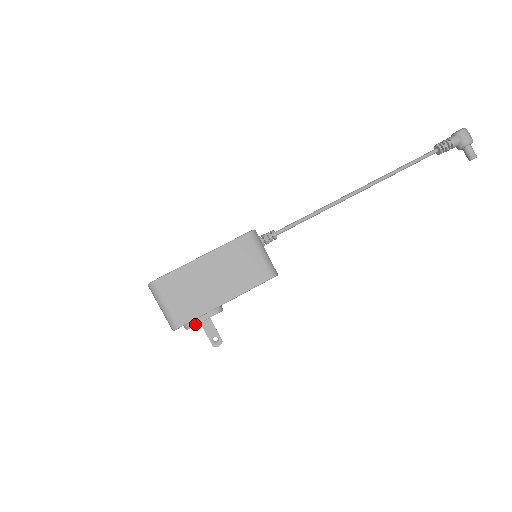
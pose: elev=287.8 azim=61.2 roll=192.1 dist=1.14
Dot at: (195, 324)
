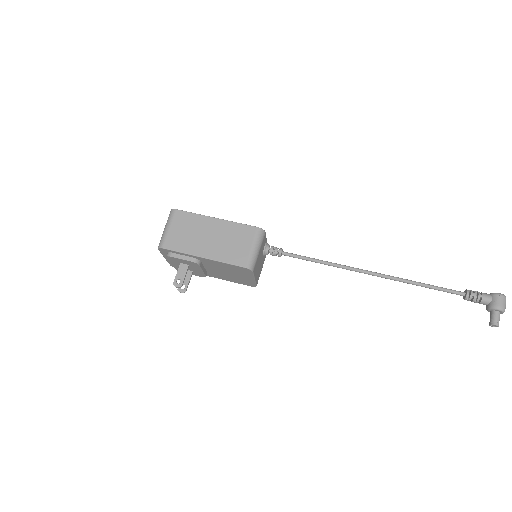
Dot at: (174, 256)
